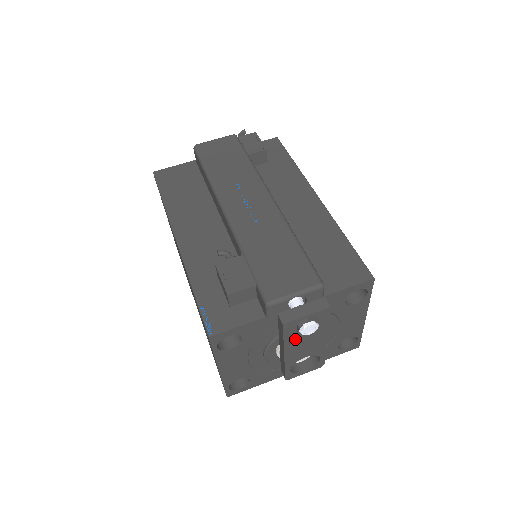
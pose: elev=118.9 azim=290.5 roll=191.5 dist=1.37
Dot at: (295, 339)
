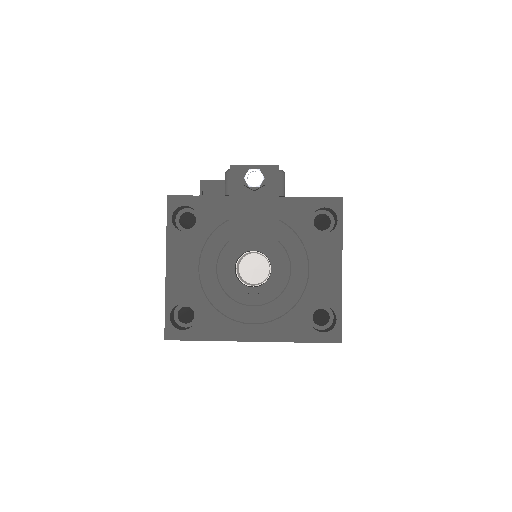
Dot at: (242, 202)
